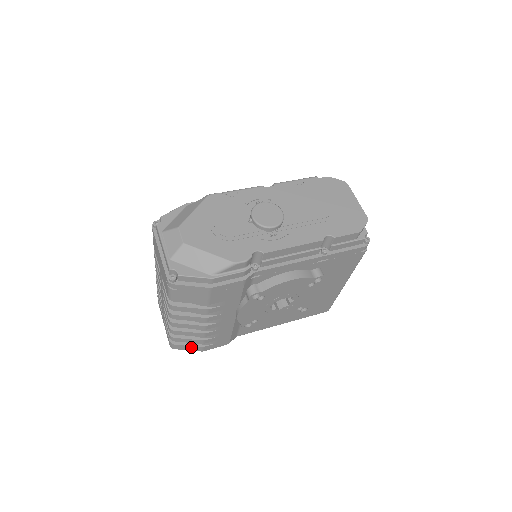
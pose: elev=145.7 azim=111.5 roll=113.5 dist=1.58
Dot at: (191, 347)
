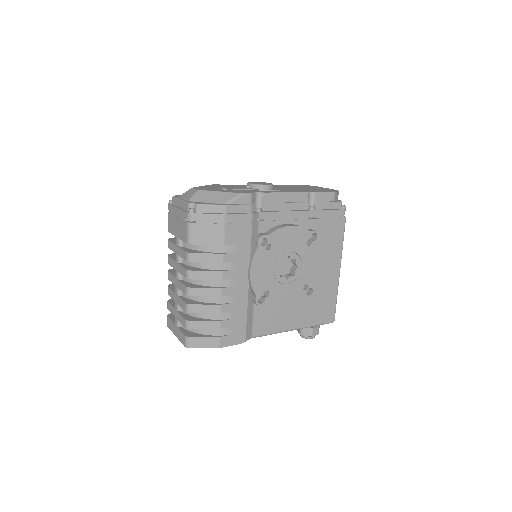
Dot at: (207, 340)
